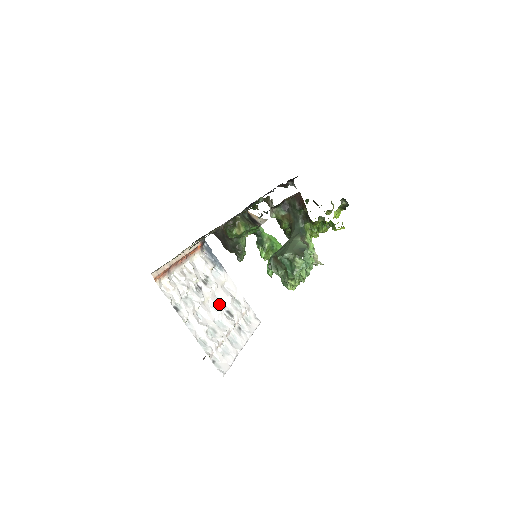
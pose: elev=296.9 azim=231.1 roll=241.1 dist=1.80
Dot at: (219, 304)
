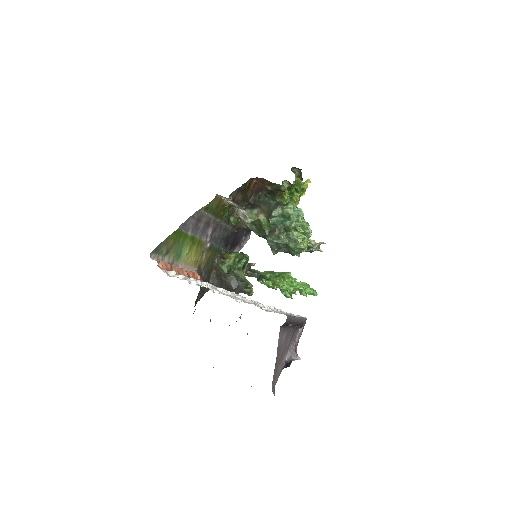
Dot at: occluded
